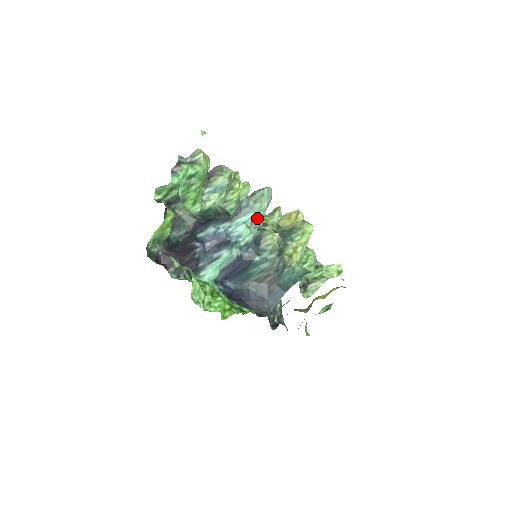
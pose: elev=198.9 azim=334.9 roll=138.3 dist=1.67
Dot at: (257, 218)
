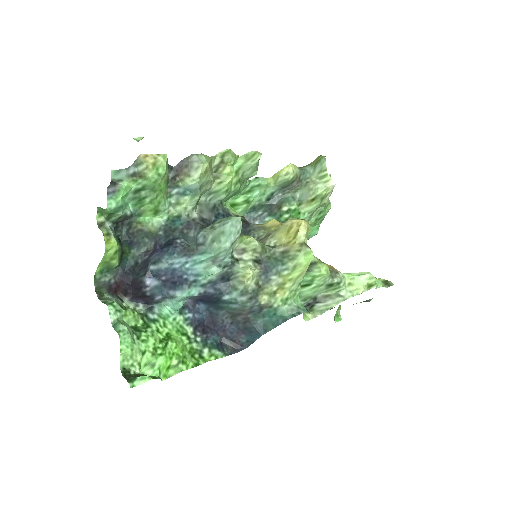
Dot at: (219, 258)
